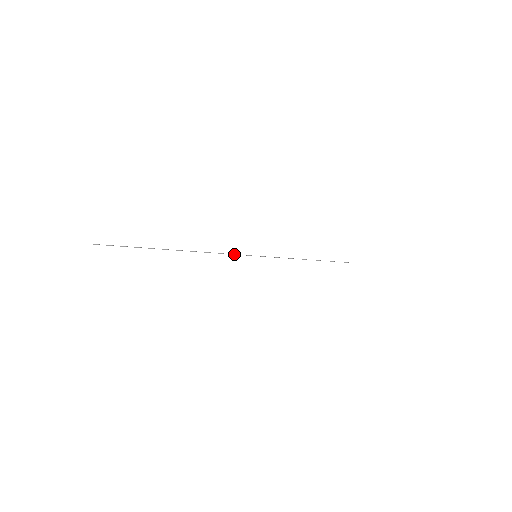
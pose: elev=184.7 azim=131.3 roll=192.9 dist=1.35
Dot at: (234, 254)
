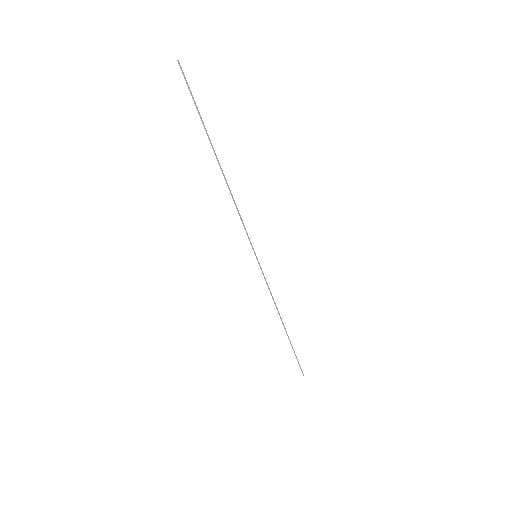
Dot at: (245, 229)
